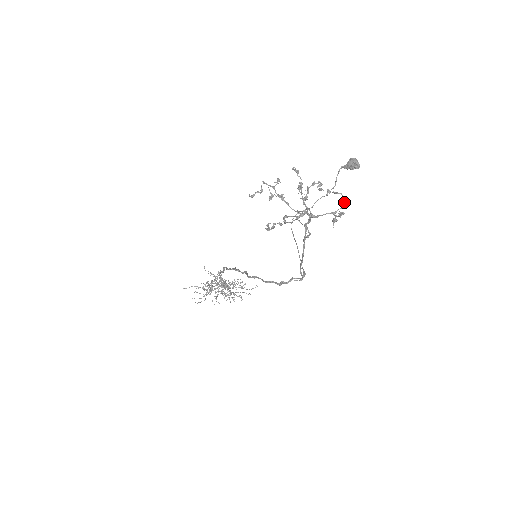
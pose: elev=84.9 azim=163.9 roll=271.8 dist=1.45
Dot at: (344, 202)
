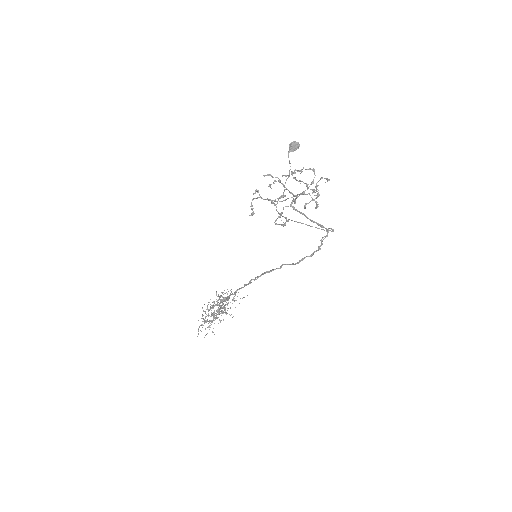
Dot at: (314, 172)
